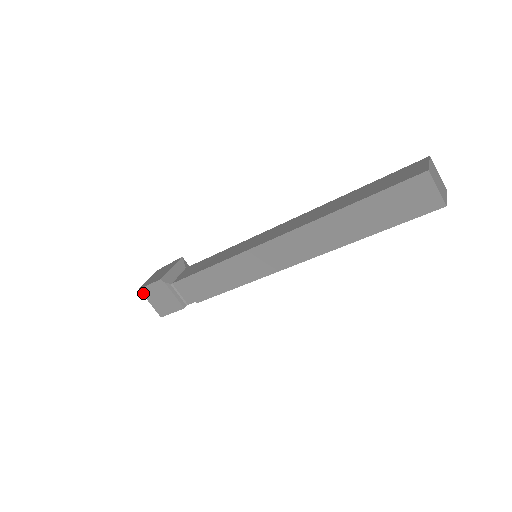
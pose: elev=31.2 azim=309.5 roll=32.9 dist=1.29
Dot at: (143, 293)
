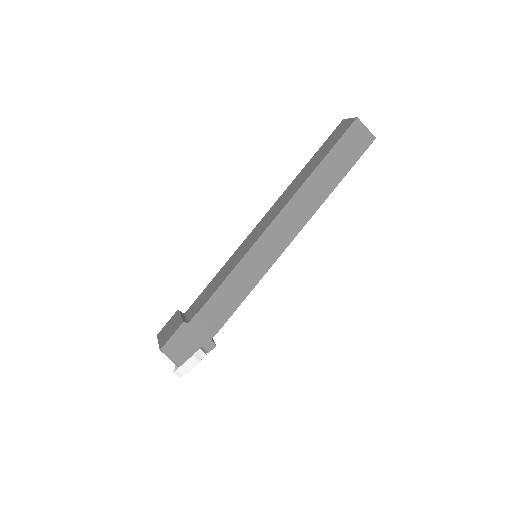
Dot at: (158, 336)
